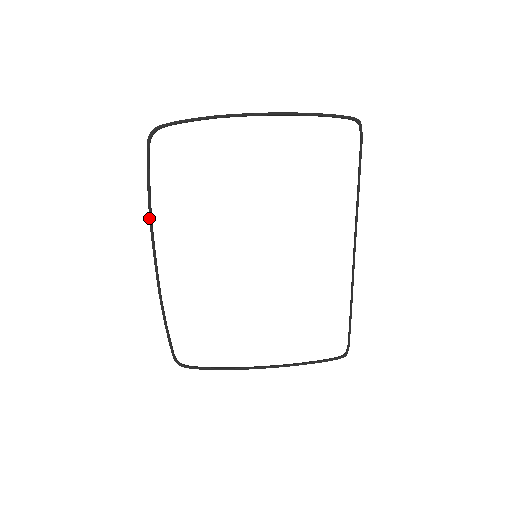
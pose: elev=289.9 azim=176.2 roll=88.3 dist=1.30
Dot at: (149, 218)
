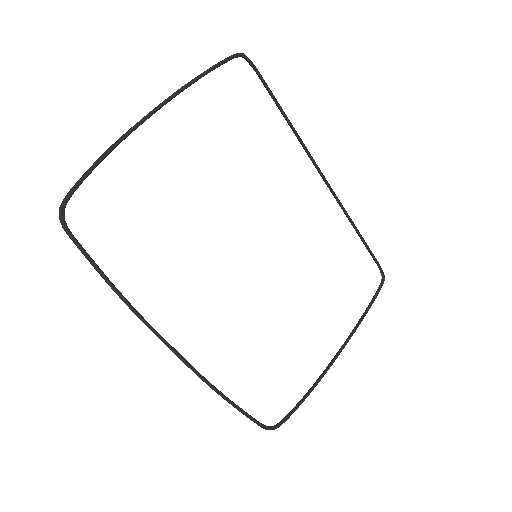
Dot at: (131, 310)
